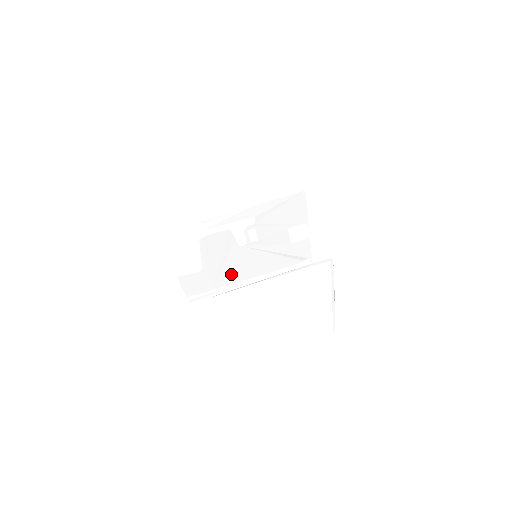
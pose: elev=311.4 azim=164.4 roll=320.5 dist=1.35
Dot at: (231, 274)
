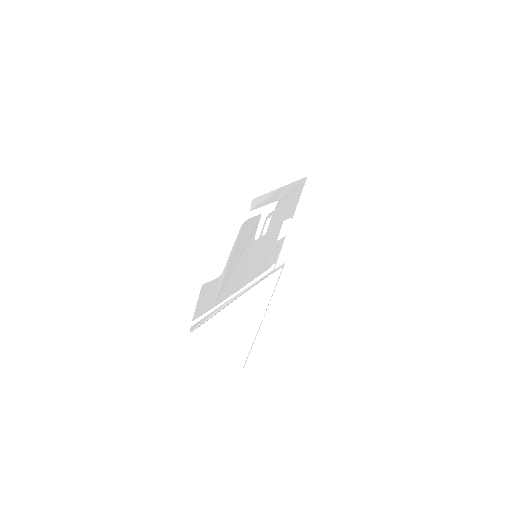
Dot at: (232, 282)
